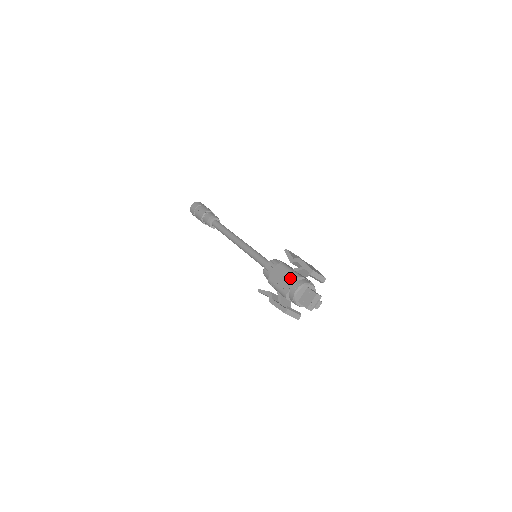
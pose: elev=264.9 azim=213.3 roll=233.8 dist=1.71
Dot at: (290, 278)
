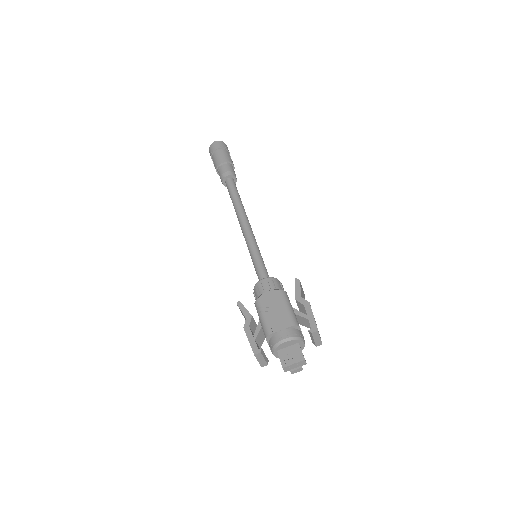
Dot at: (285, 318)
